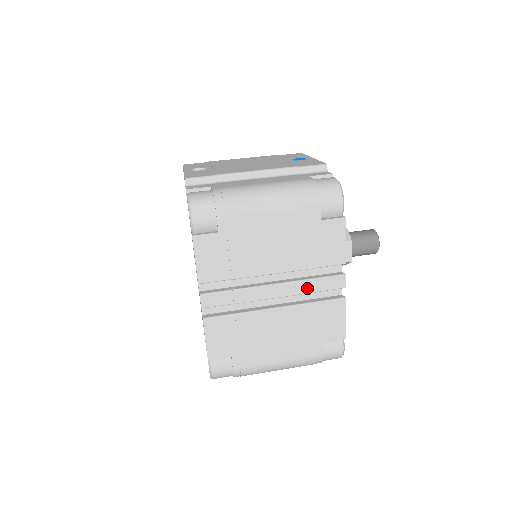
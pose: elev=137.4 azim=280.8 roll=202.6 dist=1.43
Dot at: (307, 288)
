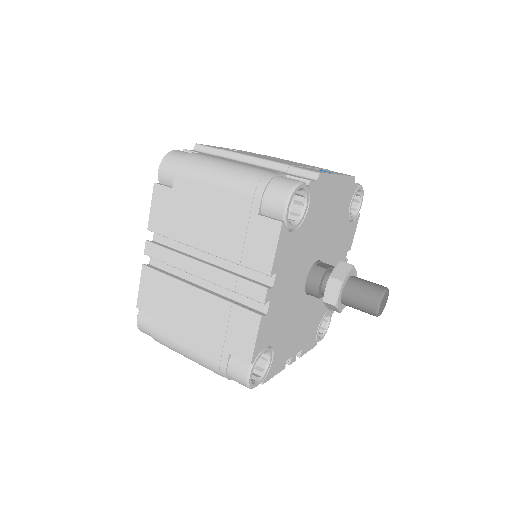
Dot at: (228, 283)
